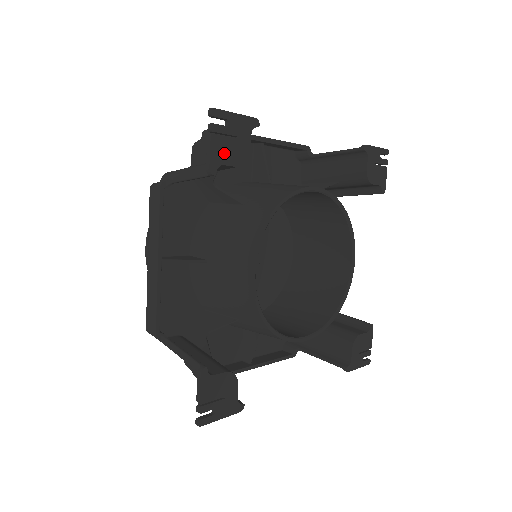
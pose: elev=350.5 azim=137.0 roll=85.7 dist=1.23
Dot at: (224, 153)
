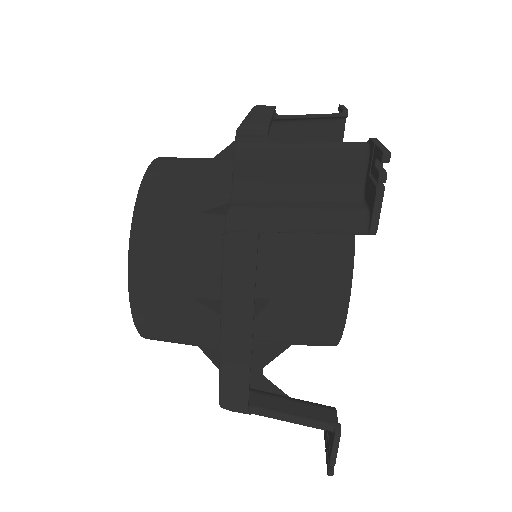
Dot at: occluded
